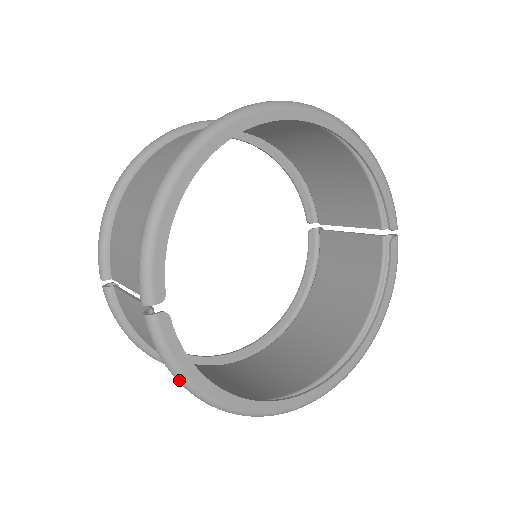
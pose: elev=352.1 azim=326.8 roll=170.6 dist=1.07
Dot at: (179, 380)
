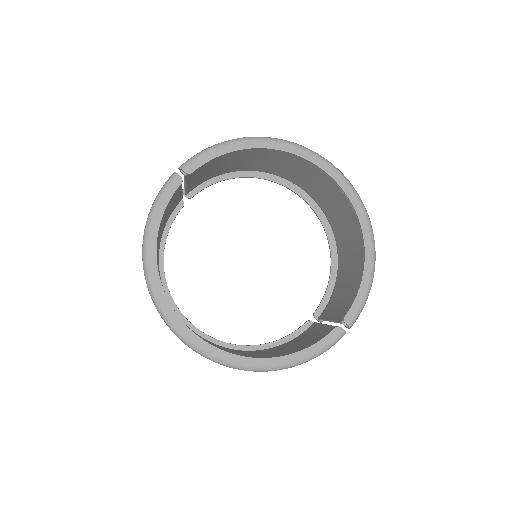
Dot at: (148, 217)
